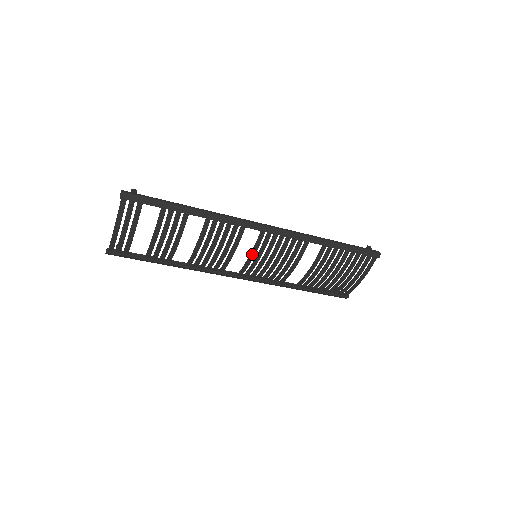
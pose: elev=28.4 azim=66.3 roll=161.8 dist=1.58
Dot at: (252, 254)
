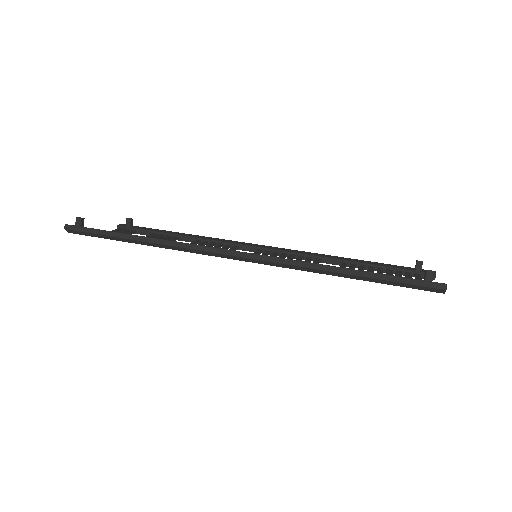
Dot at: occluded
